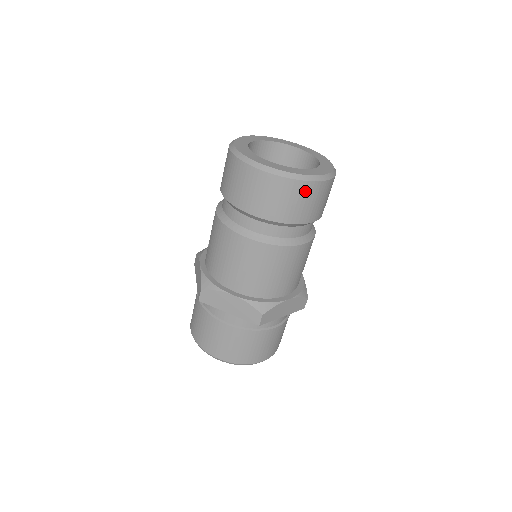
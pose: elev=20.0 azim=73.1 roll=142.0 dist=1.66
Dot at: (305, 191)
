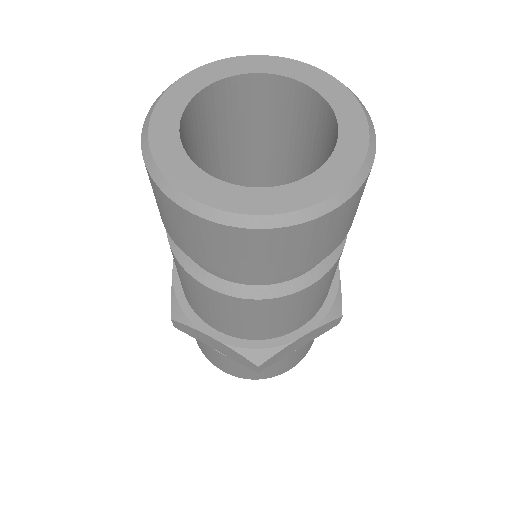
Dot at: (287, 239)
